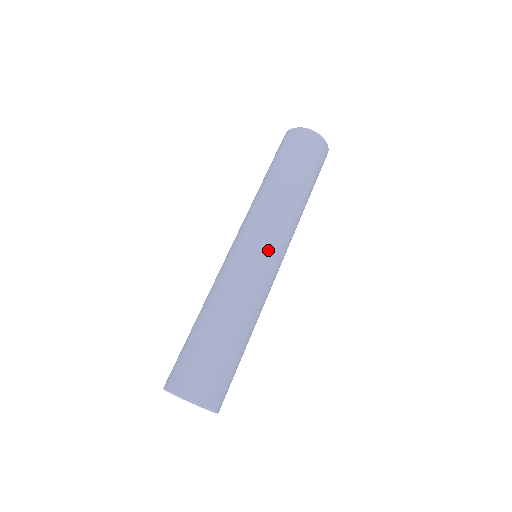
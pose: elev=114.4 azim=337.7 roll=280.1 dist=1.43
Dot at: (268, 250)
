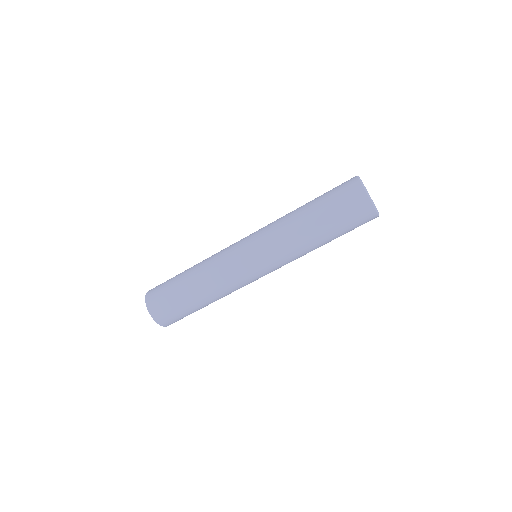
Dot at: (250, 256)
